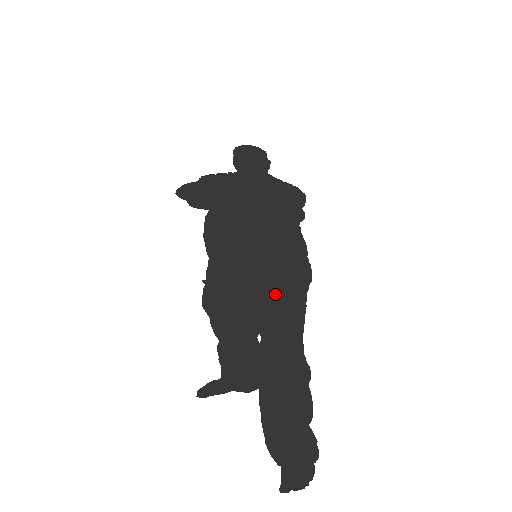
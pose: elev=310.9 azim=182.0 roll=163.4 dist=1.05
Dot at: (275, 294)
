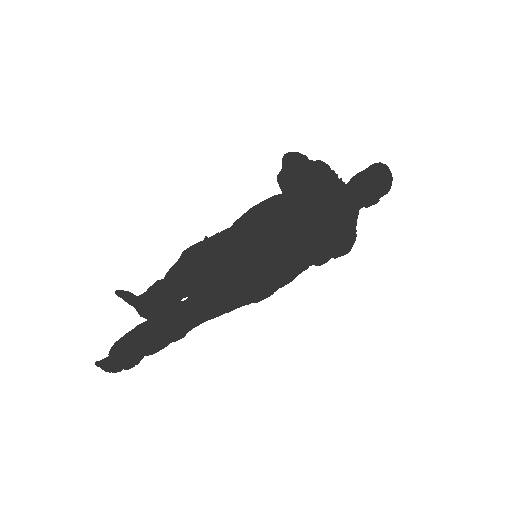
Dot at: (229, 288)
